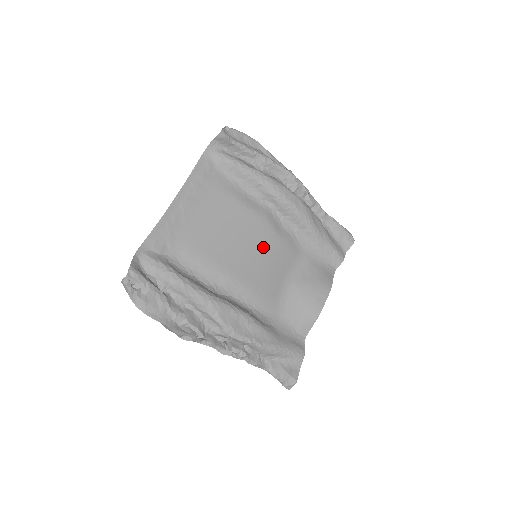
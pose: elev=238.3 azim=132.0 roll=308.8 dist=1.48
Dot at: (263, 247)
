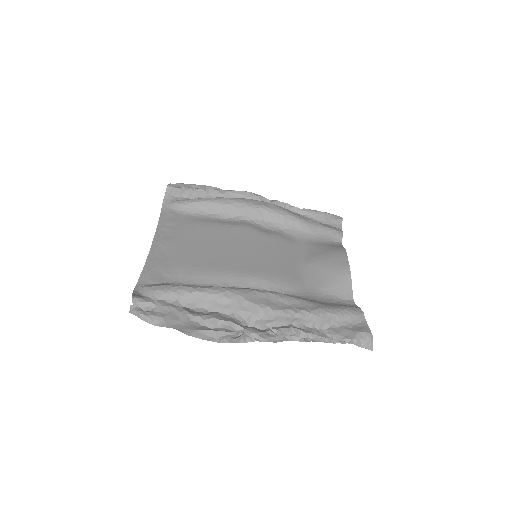
Dot at: (257, 245)
